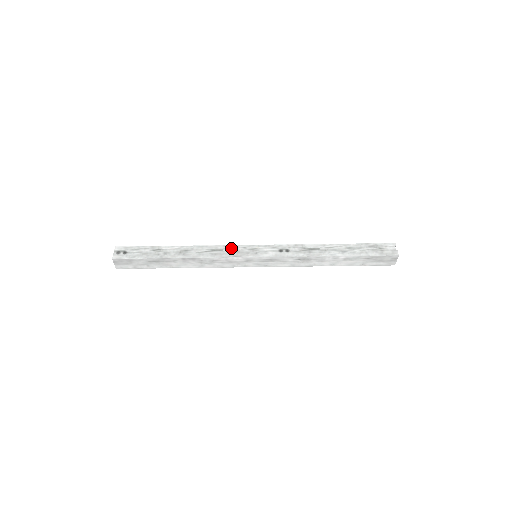
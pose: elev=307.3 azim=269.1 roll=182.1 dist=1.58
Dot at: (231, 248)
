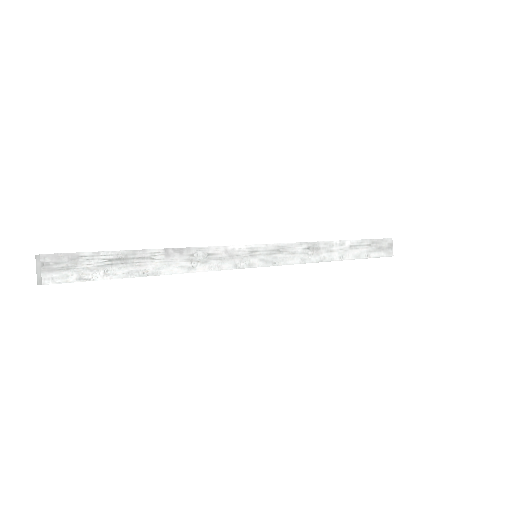
Dot at: occluded
